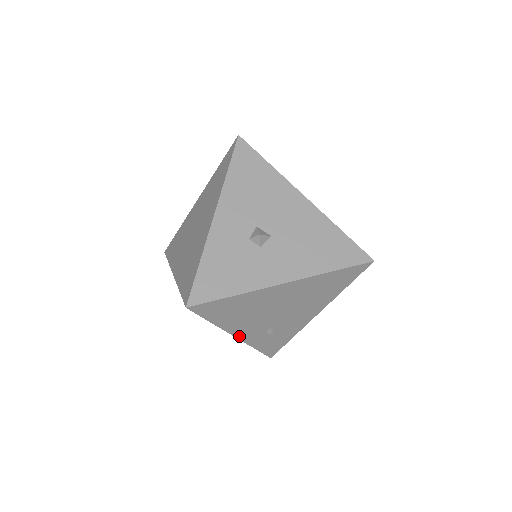
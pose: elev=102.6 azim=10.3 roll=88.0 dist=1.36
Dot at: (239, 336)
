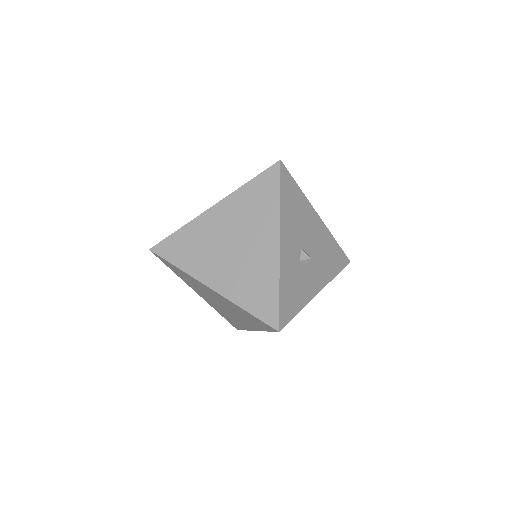
Dot at: occluded
